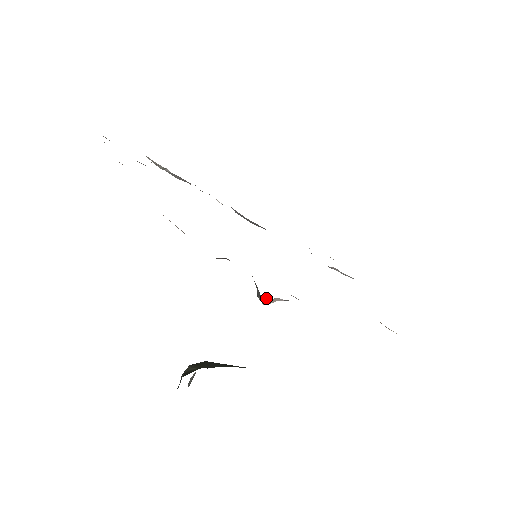
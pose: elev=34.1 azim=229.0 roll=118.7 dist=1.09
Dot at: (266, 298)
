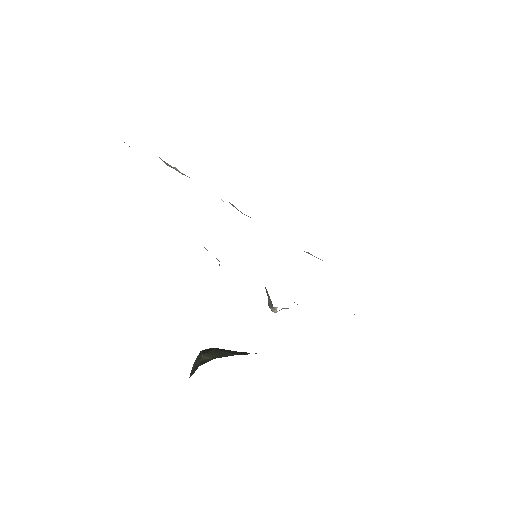
Dot at: occluded
